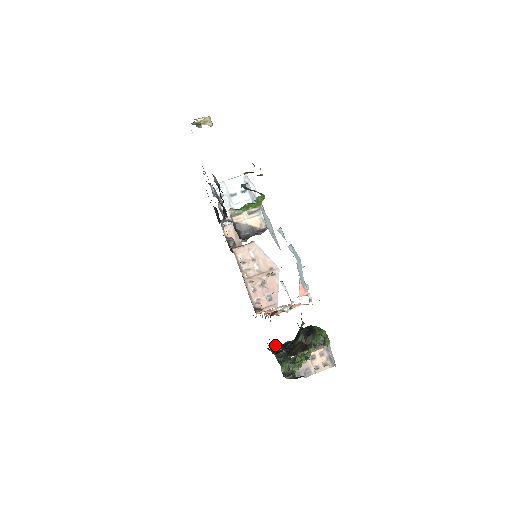
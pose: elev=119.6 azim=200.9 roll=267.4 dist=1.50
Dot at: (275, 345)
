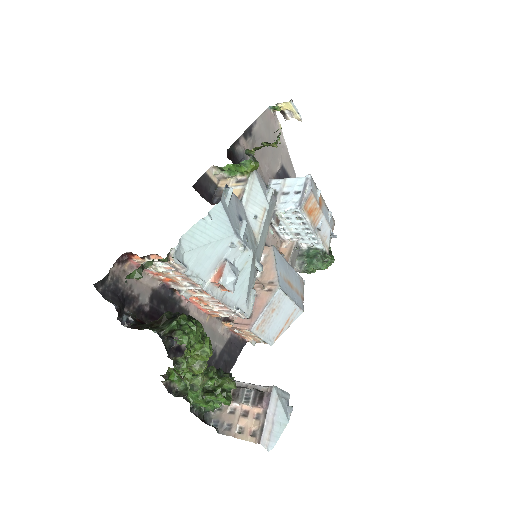
Dot at: occluded
